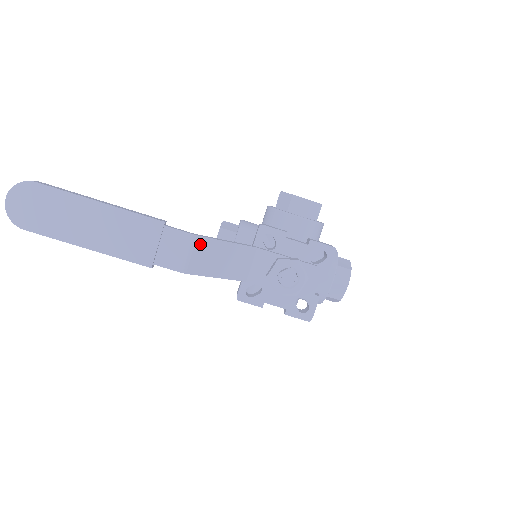
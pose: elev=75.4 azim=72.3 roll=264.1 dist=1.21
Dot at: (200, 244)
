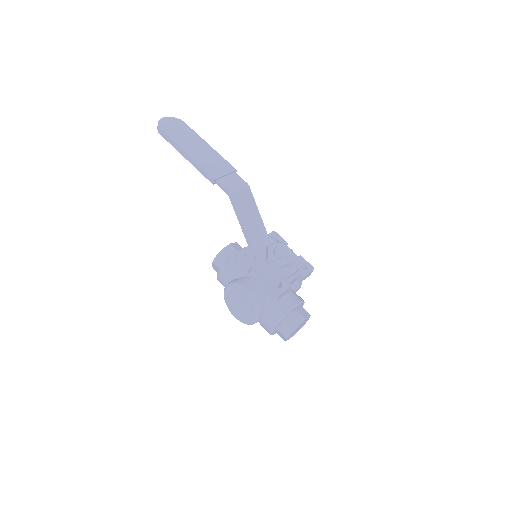
Dot at: (247, 192)
